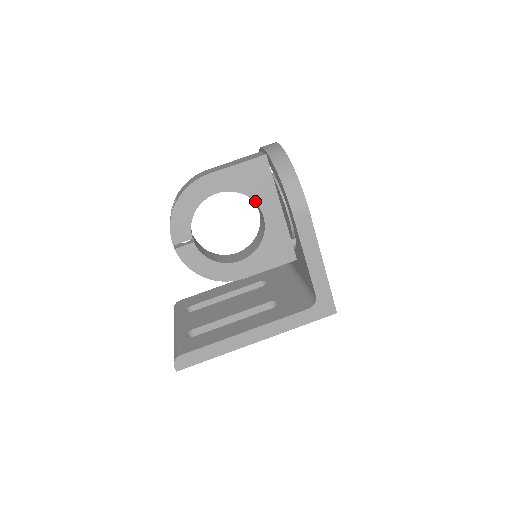
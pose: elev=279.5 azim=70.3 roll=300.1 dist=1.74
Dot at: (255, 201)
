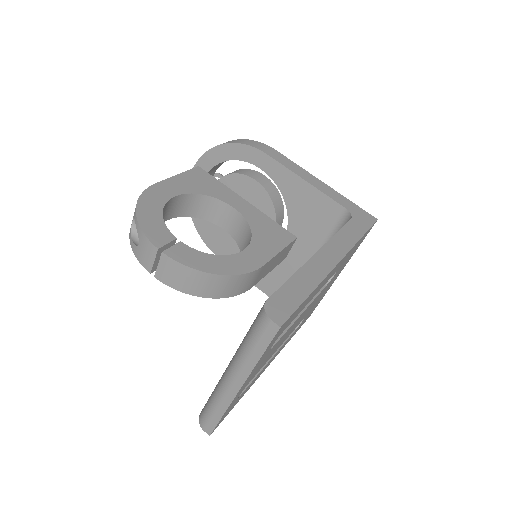
Dot at: (216, 198)
